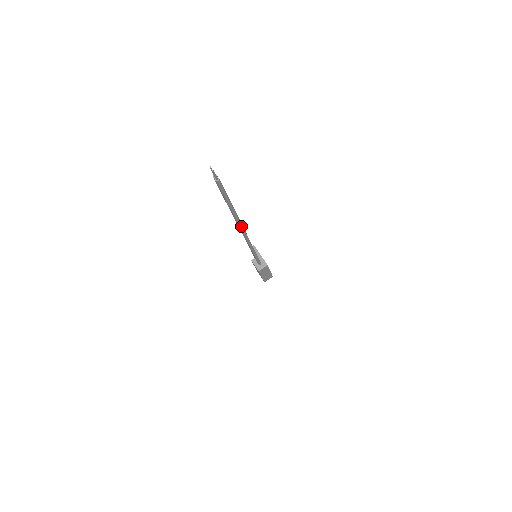
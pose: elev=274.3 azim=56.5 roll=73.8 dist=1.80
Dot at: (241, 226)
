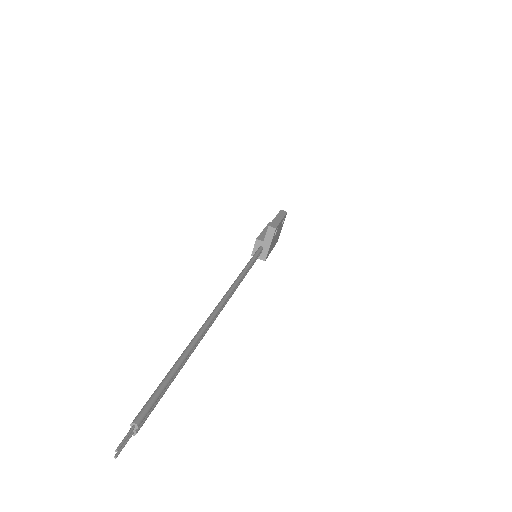
Dot at: (209, 326)
